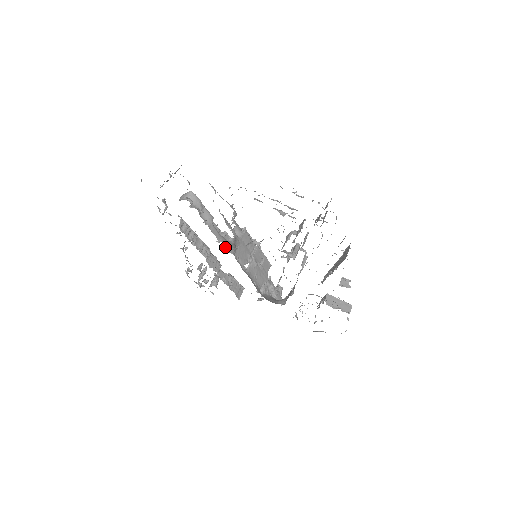
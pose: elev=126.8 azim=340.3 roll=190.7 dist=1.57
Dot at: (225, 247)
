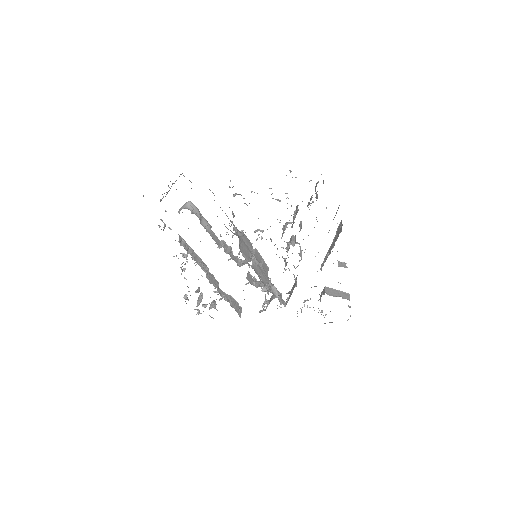
Dot at: occluded
